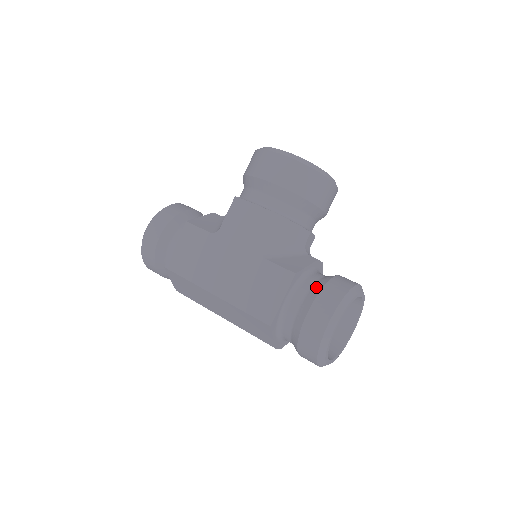
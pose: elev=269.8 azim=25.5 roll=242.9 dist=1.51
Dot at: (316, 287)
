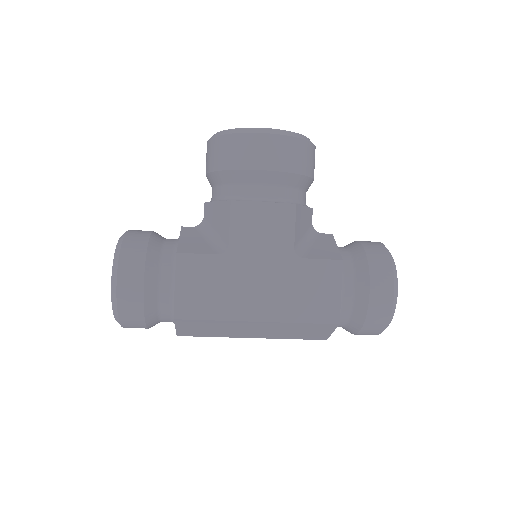
Dot at: (359, 264)
